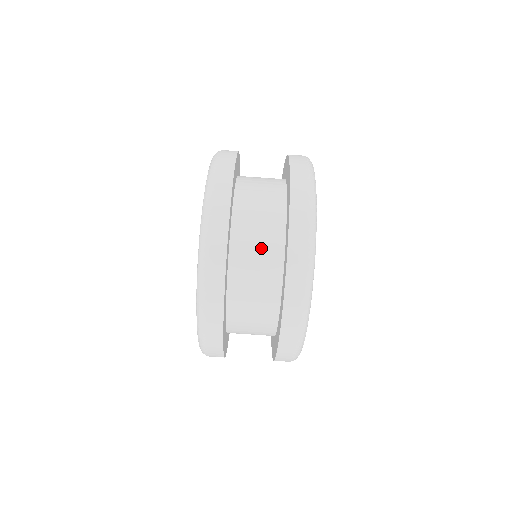
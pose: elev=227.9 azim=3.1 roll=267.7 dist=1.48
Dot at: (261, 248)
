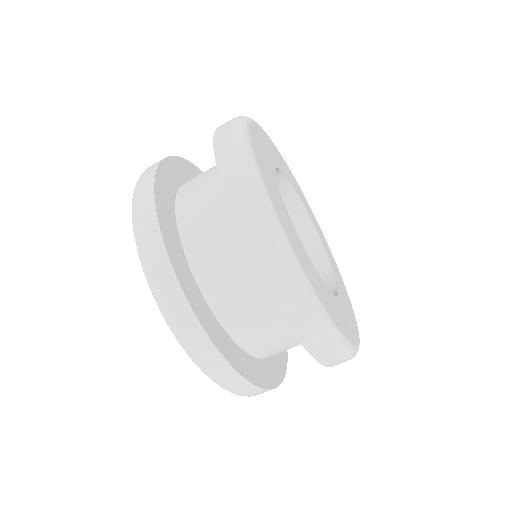
Dot at: (207, 189)
